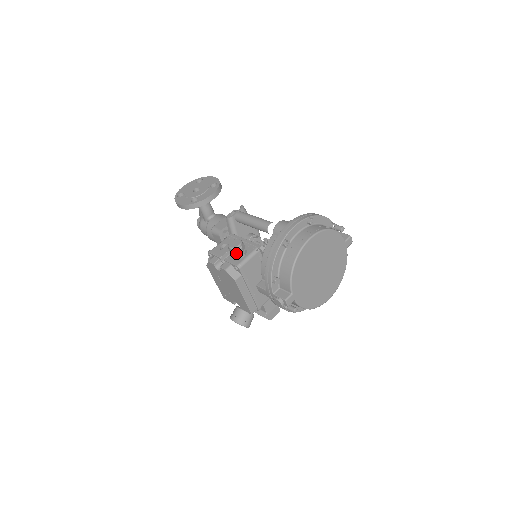
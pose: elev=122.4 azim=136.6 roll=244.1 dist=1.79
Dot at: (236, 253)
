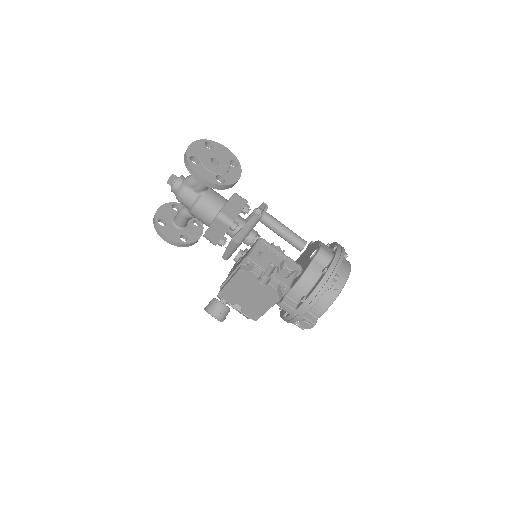
Dot at: (290, 274)
